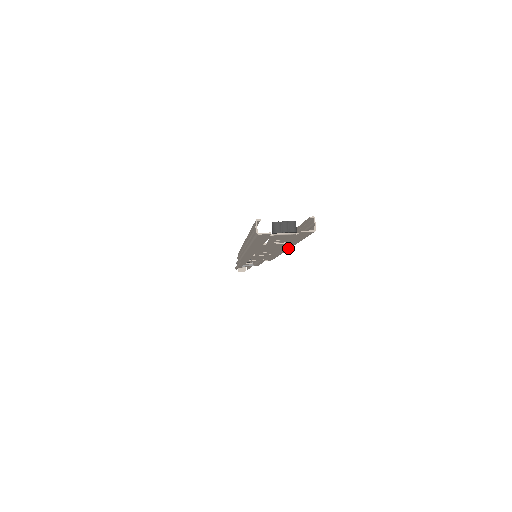
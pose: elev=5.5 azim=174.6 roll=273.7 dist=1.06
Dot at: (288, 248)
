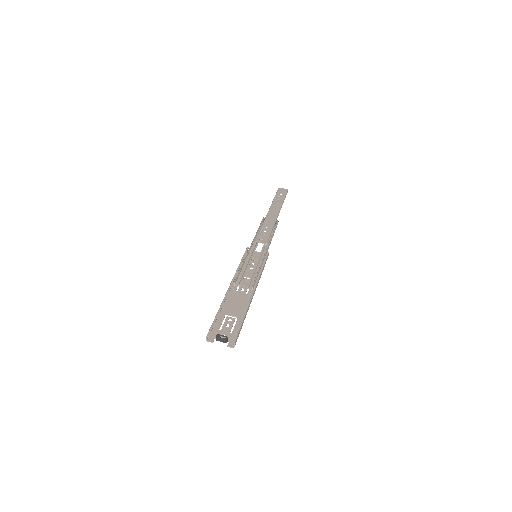
Dot at: occluded
